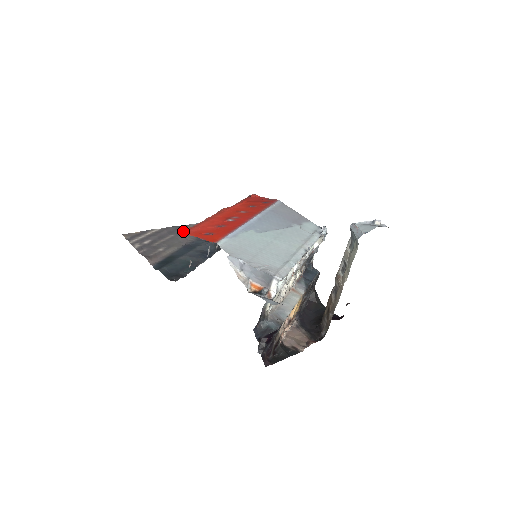
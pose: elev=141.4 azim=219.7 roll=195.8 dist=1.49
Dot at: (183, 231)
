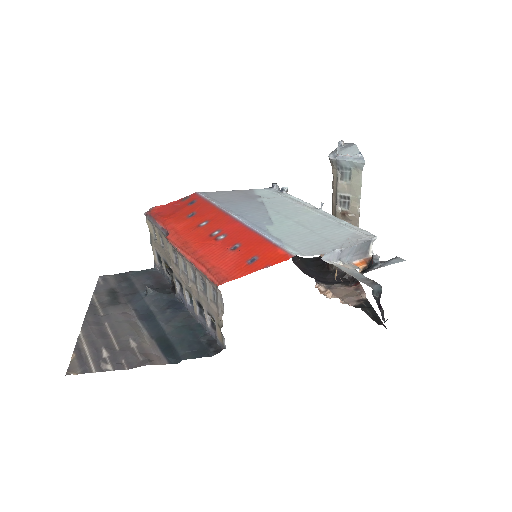
Dot at: (216, 283)
